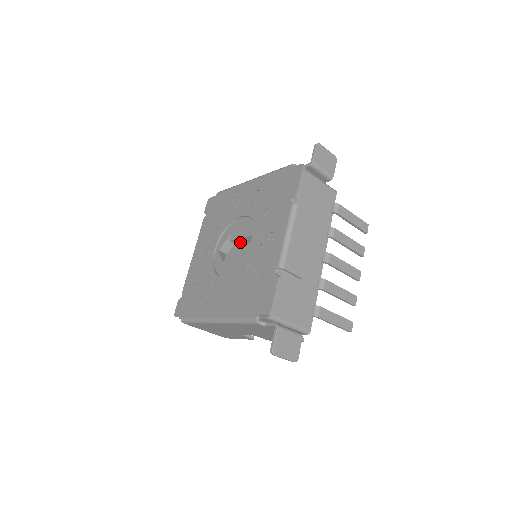
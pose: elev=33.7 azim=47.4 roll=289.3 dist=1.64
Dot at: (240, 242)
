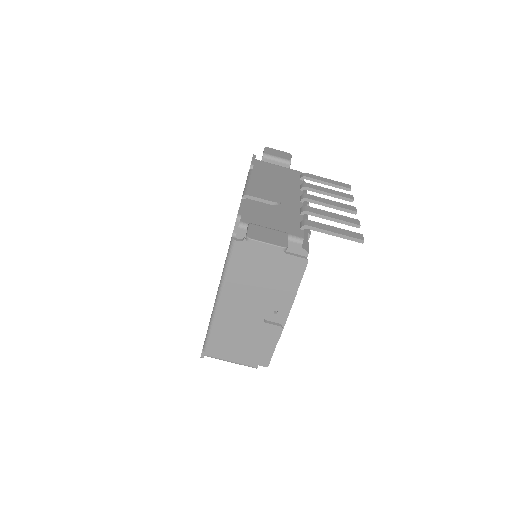
Dot at: occluded
